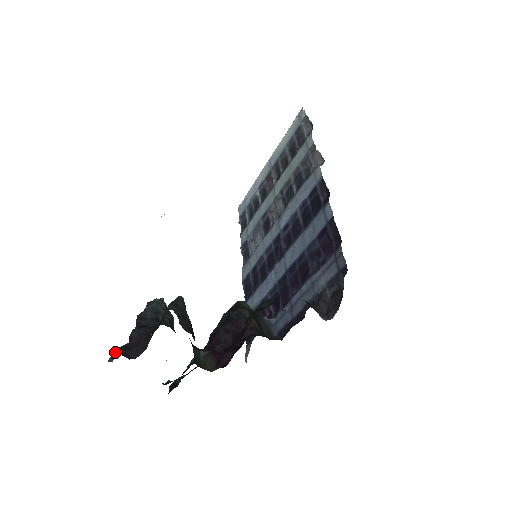
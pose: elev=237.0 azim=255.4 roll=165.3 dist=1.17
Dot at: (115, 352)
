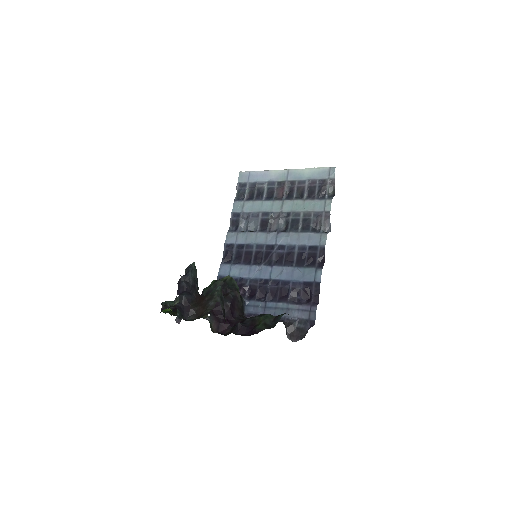
Dot at: (179, 314)
